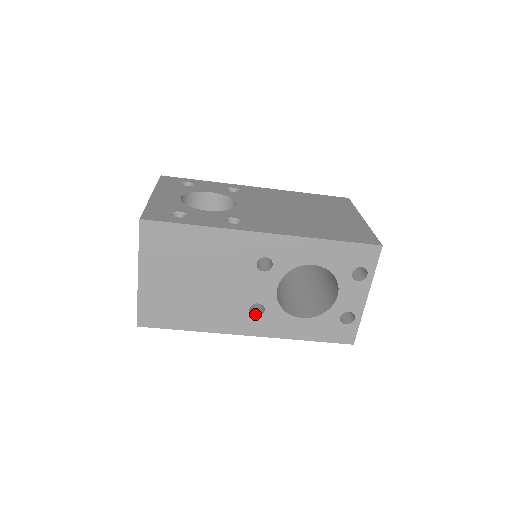
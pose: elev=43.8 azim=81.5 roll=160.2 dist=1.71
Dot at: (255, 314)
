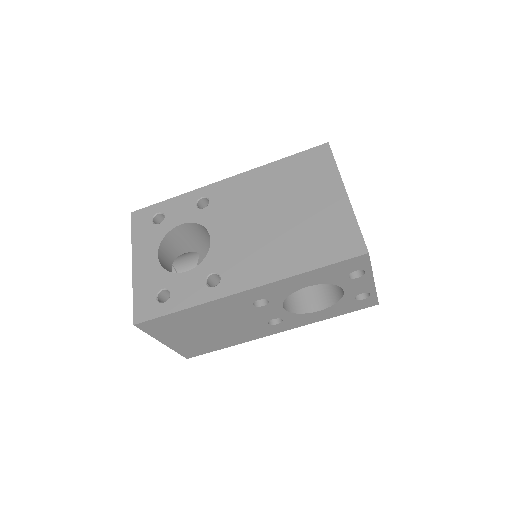
Dot at: (276, 321)
